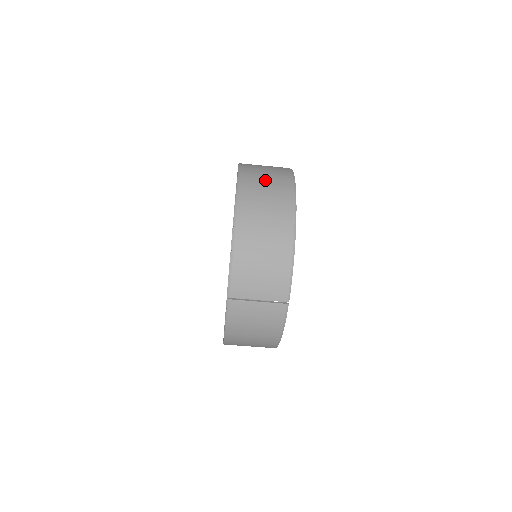
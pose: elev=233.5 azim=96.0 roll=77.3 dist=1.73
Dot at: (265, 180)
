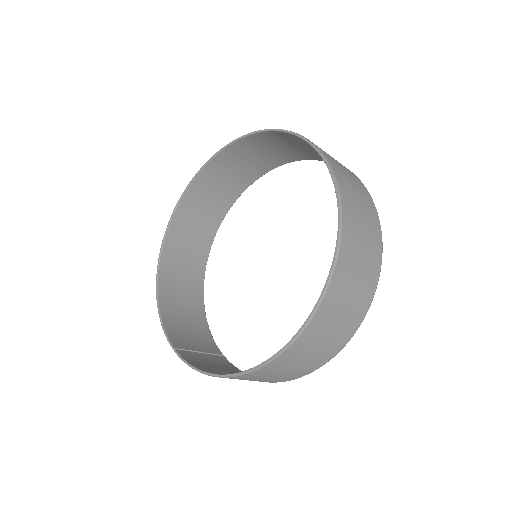
Dot at: (309, 355)
